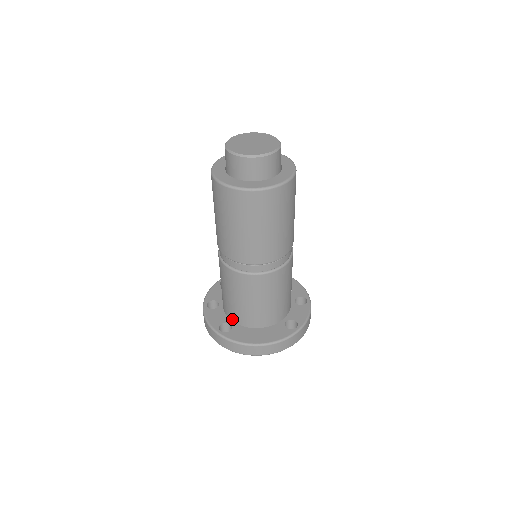
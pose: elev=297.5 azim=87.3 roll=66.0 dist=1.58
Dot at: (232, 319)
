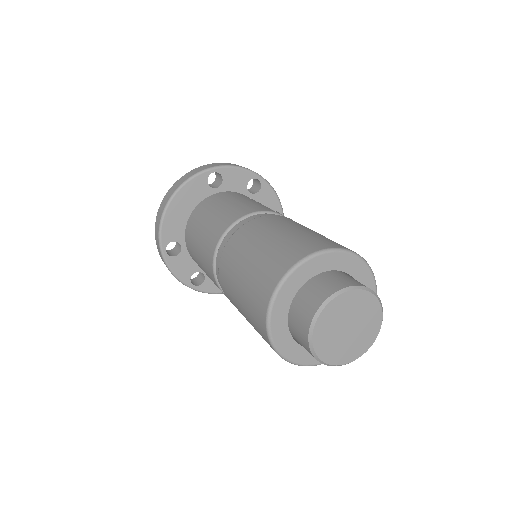
Dot at: occluded
